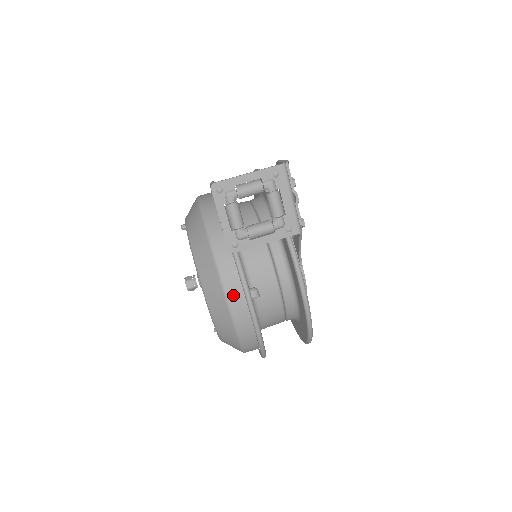
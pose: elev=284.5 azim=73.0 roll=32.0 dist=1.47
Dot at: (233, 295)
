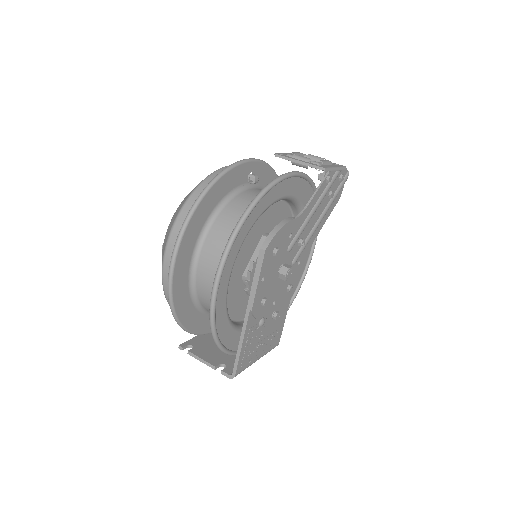
Dot at: occluded
